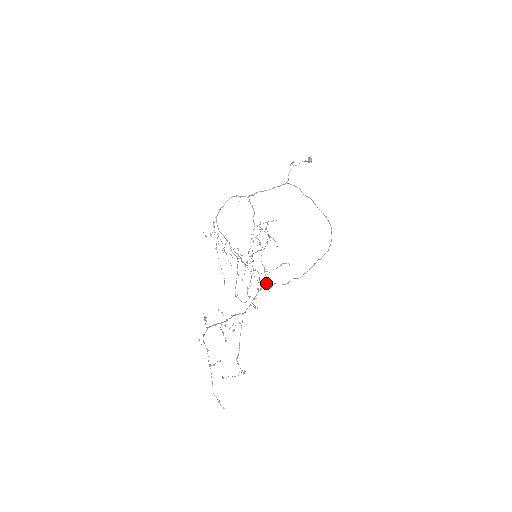
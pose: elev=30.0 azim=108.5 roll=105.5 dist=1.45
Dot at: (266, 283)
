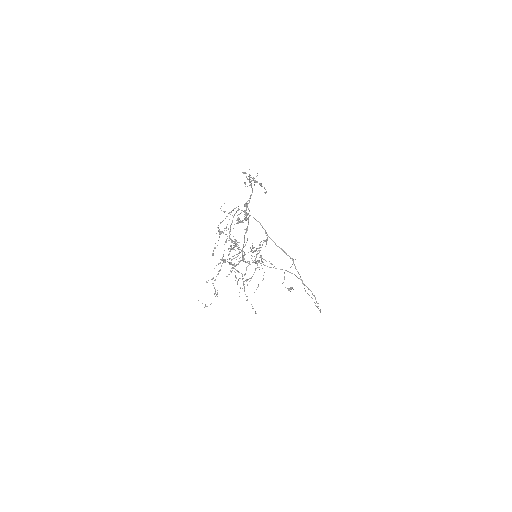
Dot at: occluded
